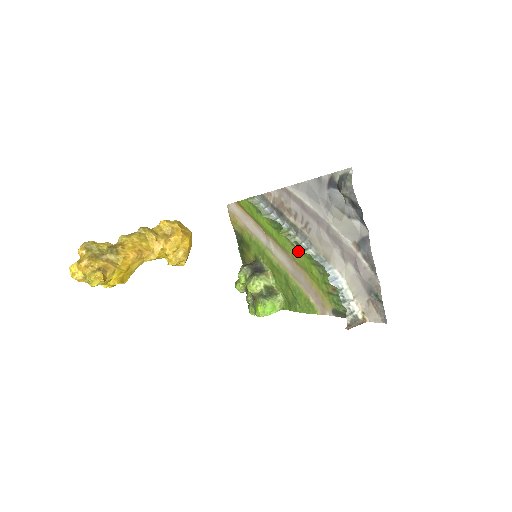
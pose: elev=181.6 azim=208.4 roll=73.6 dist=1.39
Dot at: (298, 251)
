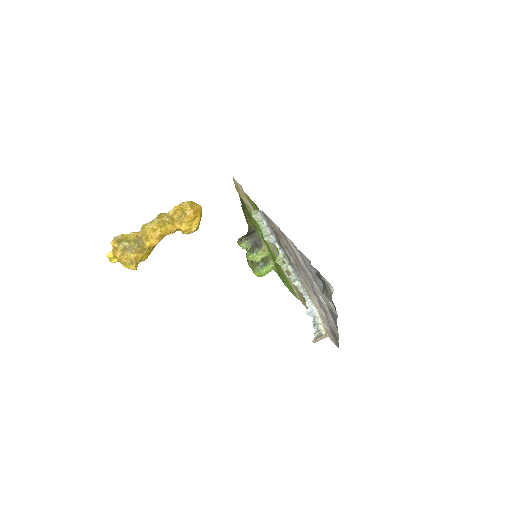
Dot at: occluded
